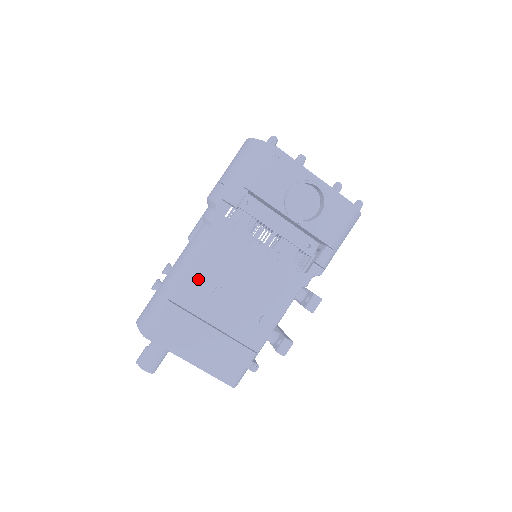
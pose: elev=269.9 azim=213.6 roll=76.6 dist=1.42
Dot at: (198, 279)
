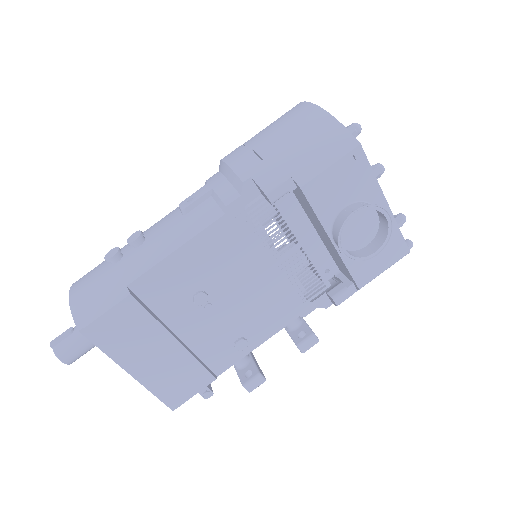
Dot at: (180, 274)
